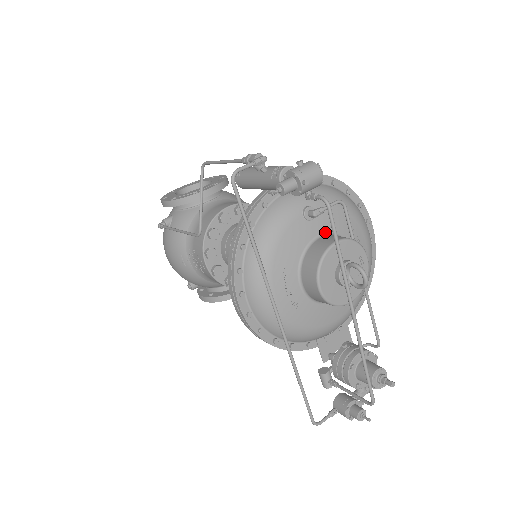
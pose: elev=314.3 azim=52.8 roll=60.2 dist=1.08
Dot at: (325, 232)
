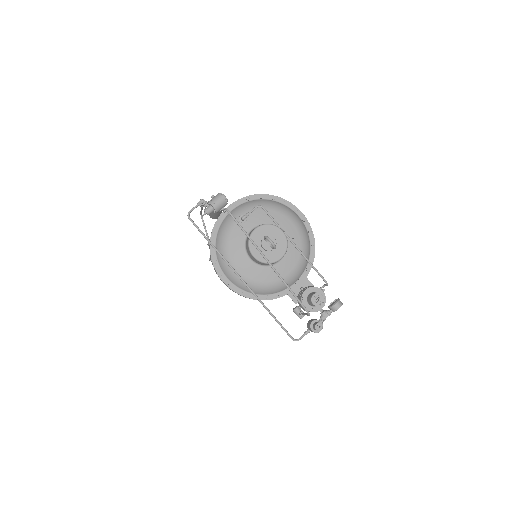
Dot at: (256, 226)
